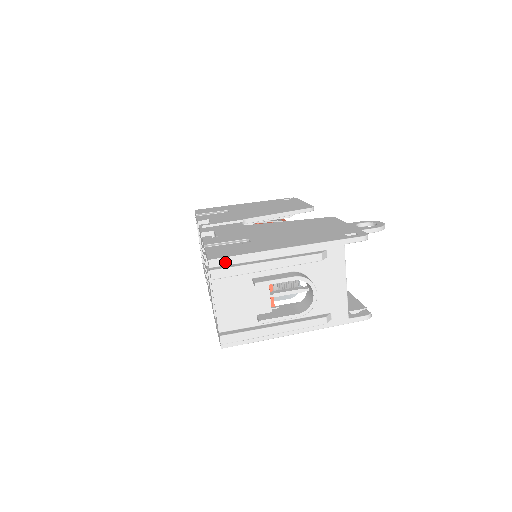
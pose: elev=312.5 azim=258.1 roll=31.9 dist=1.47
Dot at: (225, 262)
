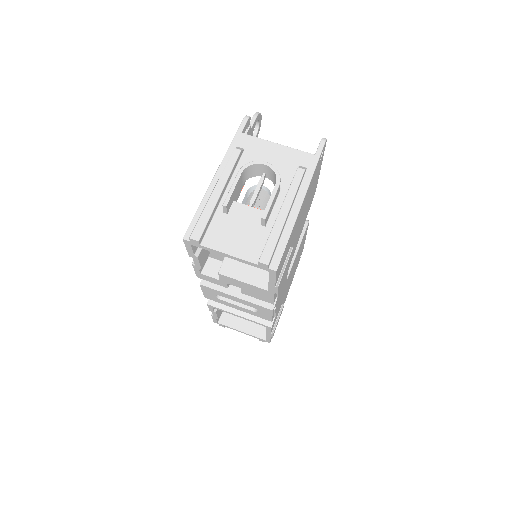
Dot at: occluded
